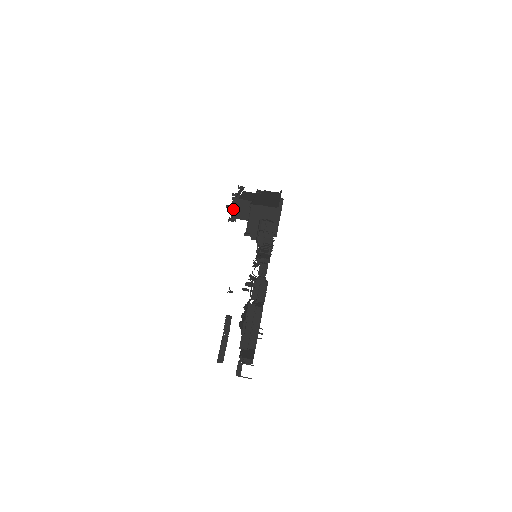
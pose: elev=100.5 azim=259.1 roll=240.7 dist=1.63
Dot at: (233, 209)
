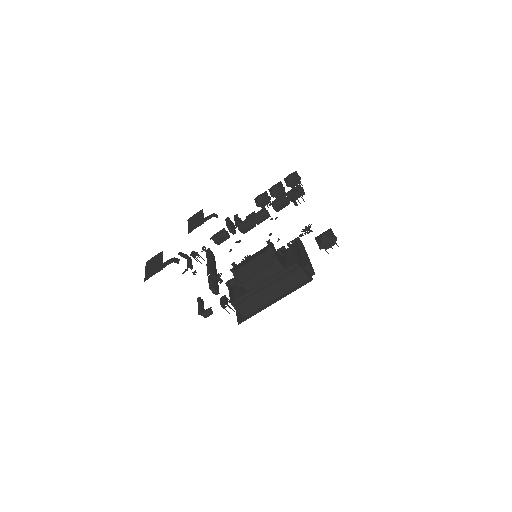
Dot at: occluded
